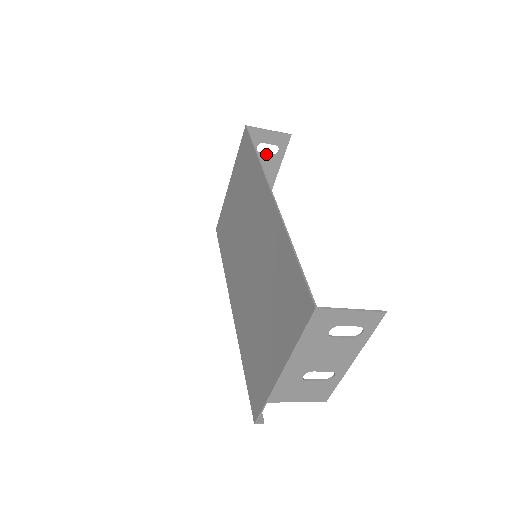
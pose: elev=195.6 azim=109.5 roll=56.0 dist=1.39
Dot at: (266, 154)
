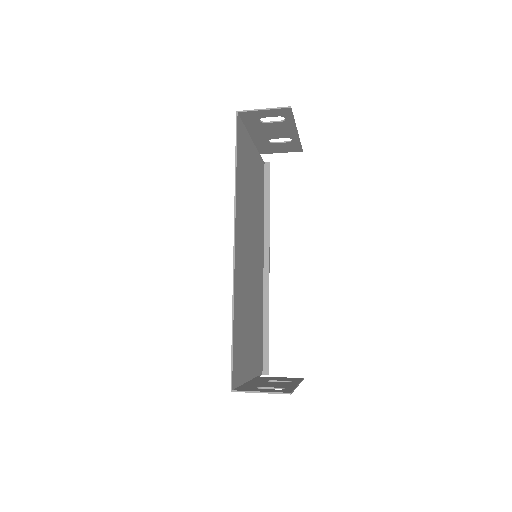
Dot at: (274, 122)
